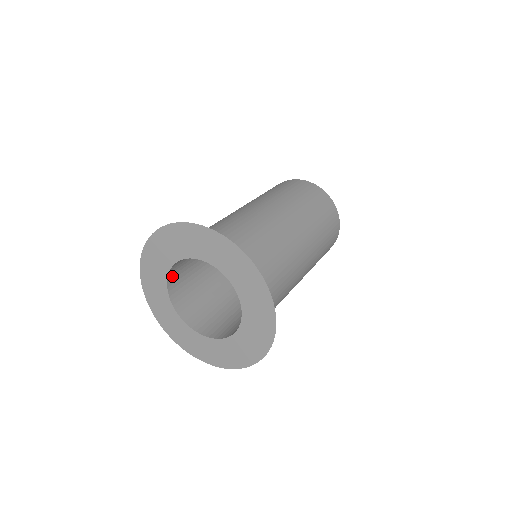
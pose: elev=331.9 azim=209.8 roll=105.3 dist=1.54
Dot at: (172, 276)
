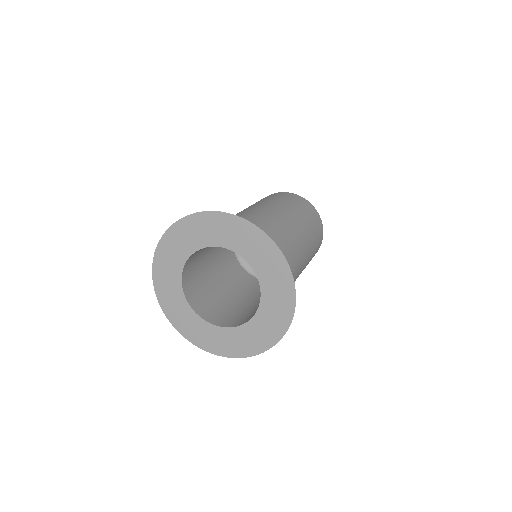
Dot at: (186, 285)
